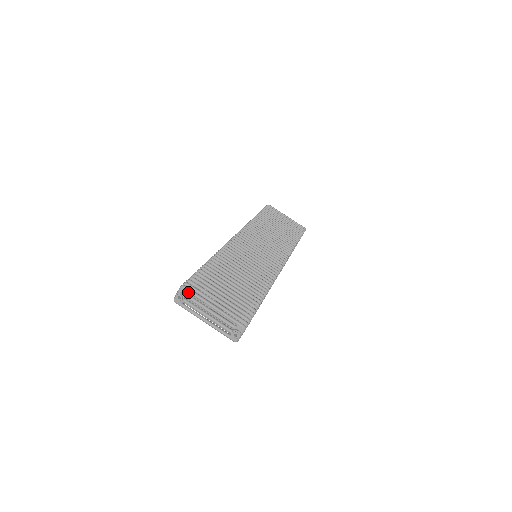
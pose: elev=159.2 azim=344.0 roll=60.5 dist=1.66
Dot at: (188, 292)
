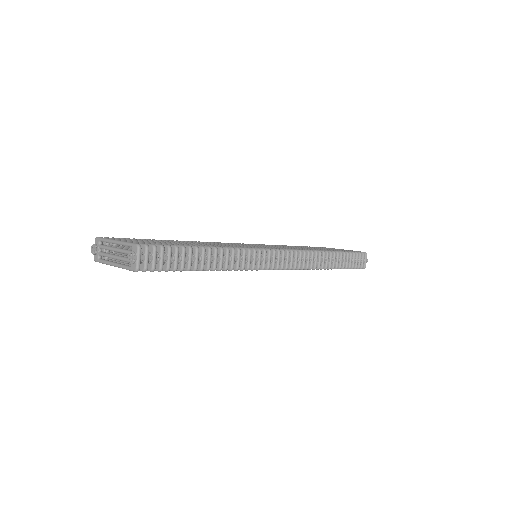
Dot at: (99, 240)
